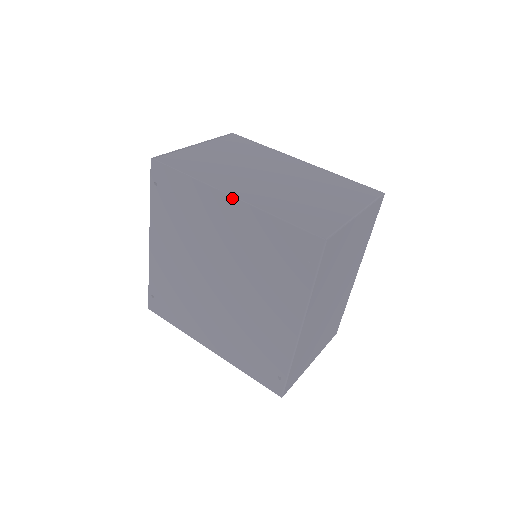
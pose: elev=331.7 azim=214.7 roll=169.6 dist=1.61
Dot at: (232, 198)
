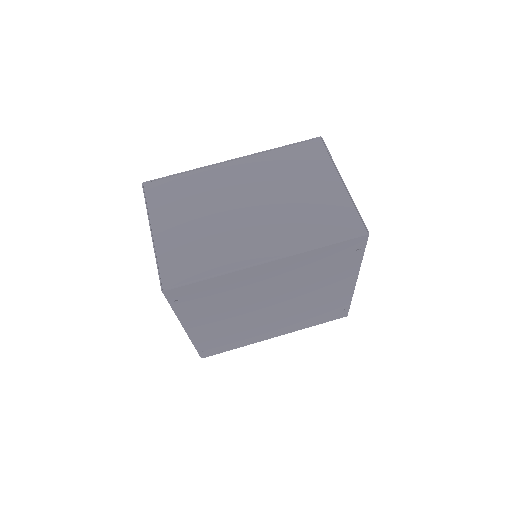
Dot at: (271, 262)
